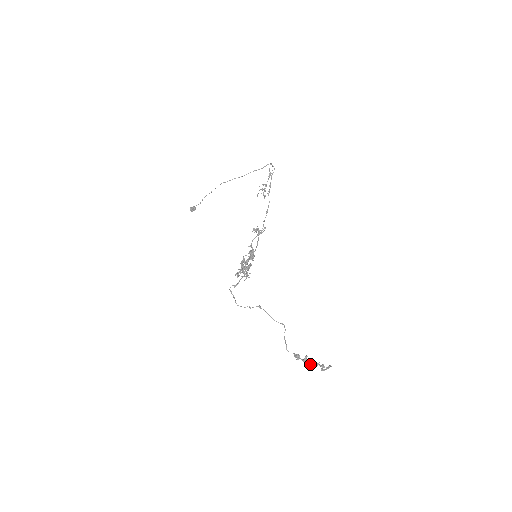
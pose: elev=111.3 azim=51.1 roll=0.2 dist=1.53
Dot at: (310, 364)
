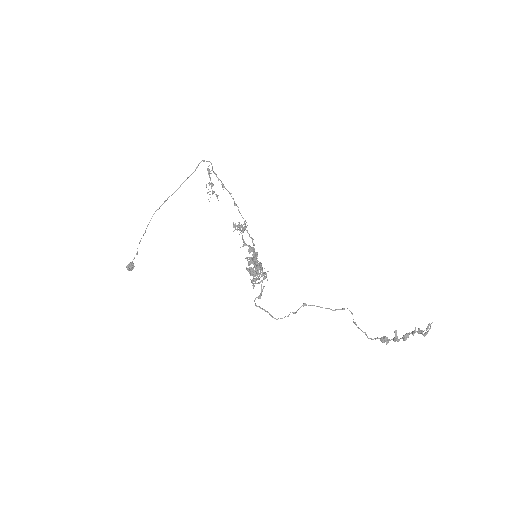
Dot at: (405, 338)
